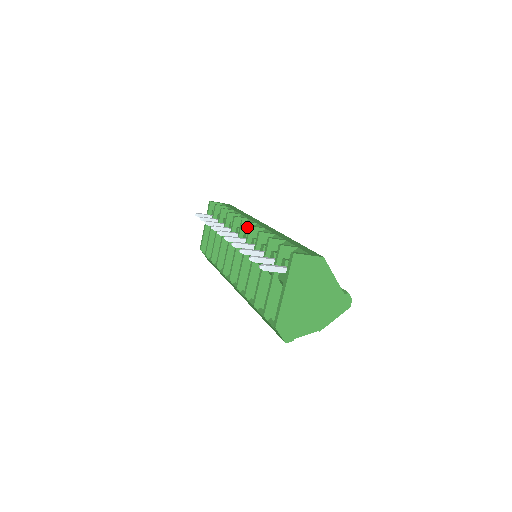
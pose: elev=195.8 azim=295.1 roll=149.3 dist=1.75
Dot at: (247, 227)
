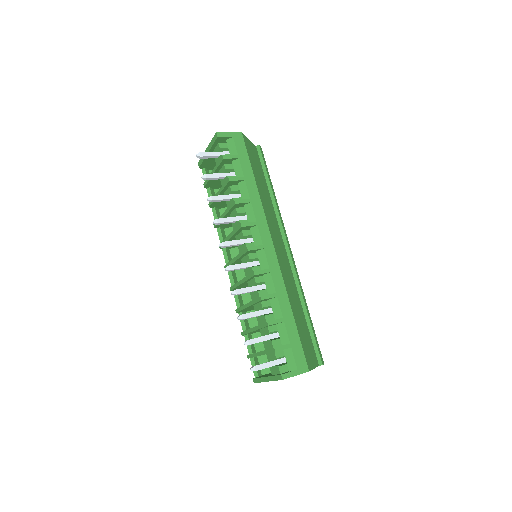
Dot at: (252, 251)
